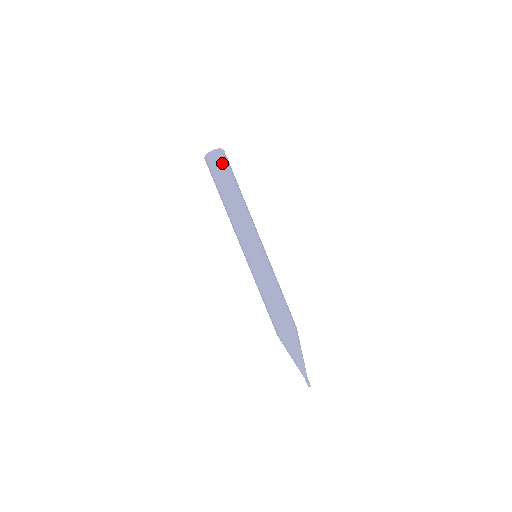
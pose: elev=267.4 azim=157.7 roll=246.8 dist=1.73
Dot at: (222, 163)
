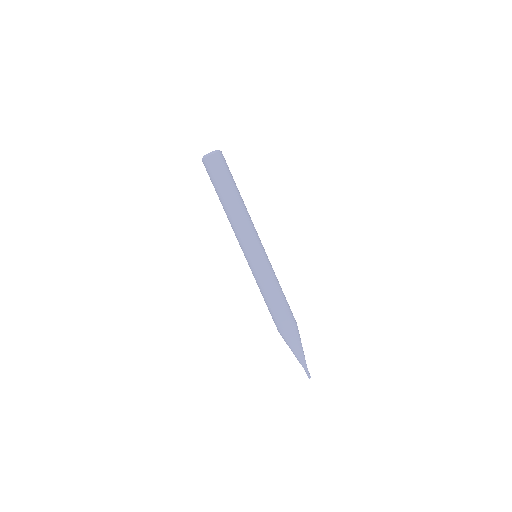
Dot at: (216, 167)
